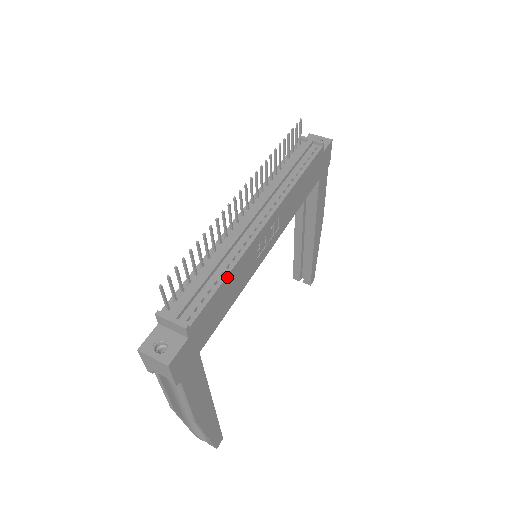
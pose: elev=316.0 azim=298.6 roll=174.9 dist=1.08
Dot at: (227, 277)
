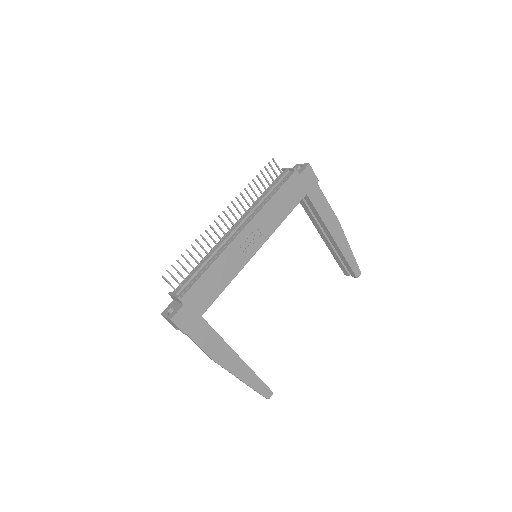
Dot at: (209, 268)
